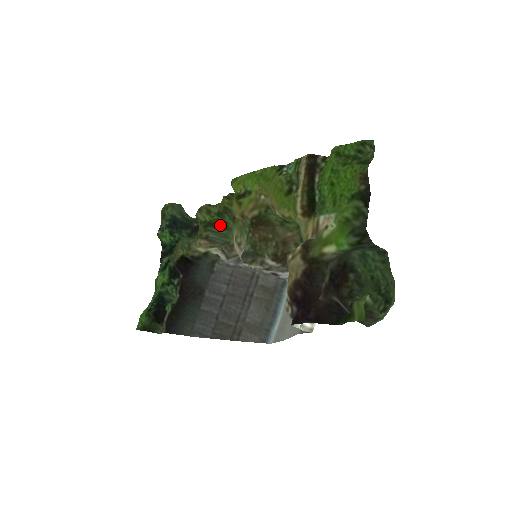
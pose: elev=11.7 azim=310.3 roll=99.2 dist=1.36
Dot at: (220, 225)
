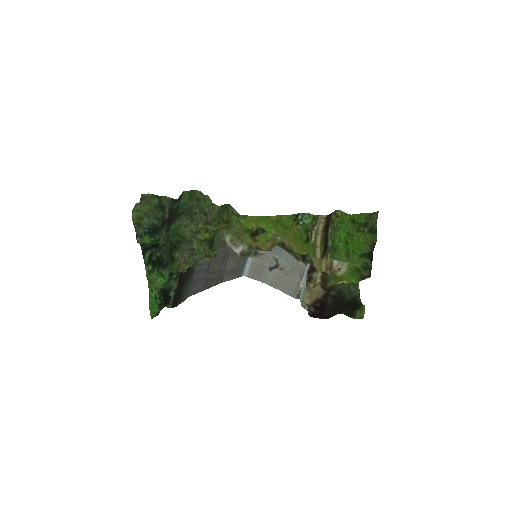
Dot at: (214, 233)
